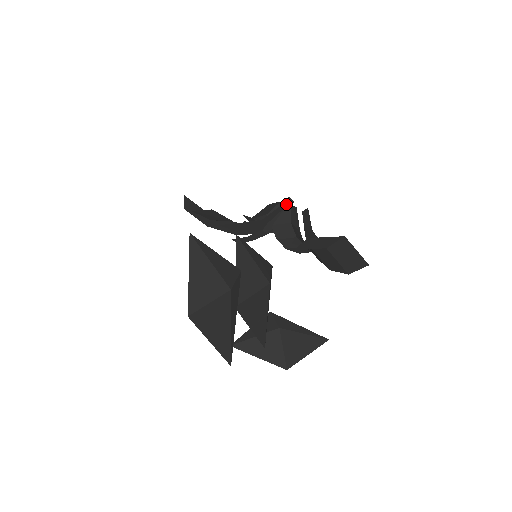
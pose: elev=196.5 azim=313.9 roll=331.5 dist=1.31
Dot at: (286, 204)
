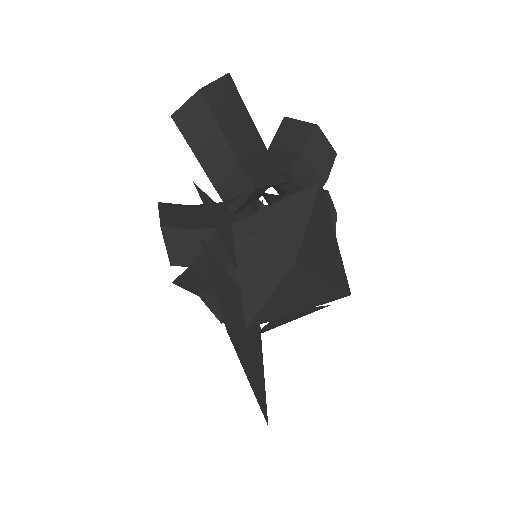
Dot at: occluded
